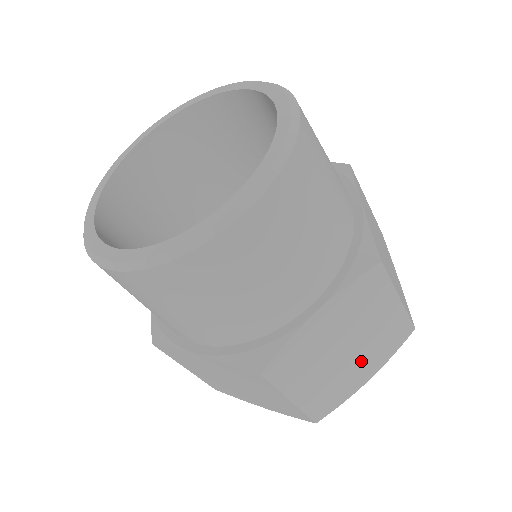
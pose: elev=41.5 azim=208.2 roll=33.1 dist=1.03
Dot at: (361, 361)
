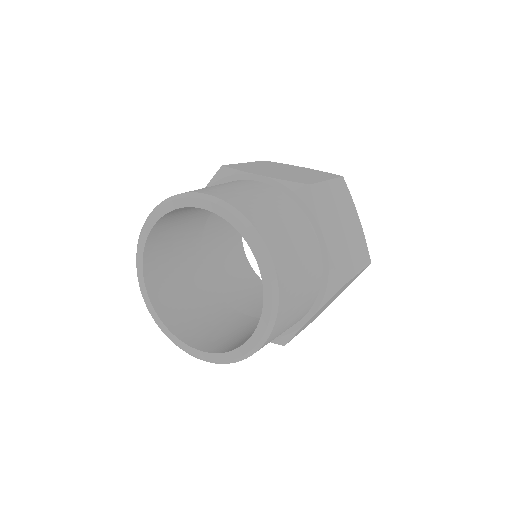
Dot at: occluded
